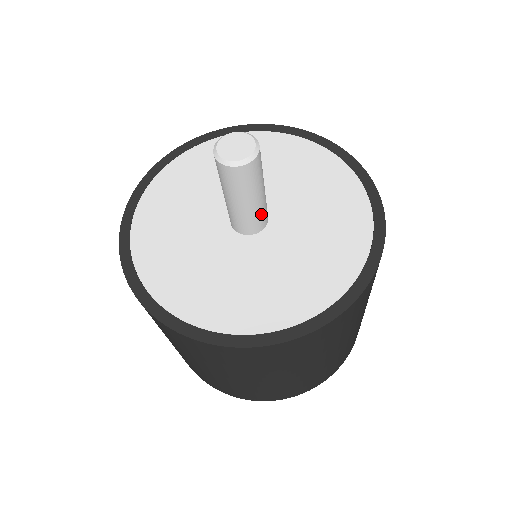
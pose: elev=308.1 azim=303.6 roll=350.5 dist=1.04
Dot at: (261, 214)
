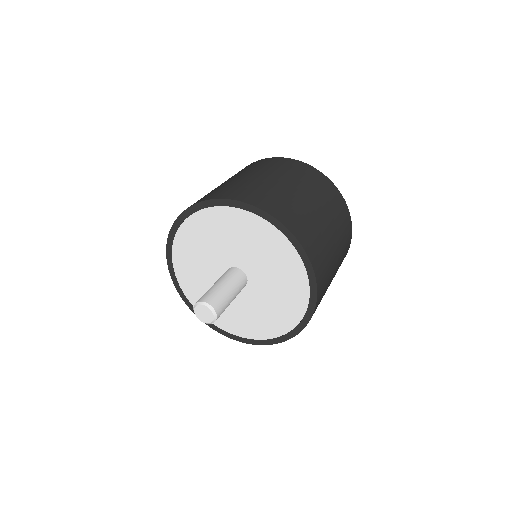
Dot at: occluded
